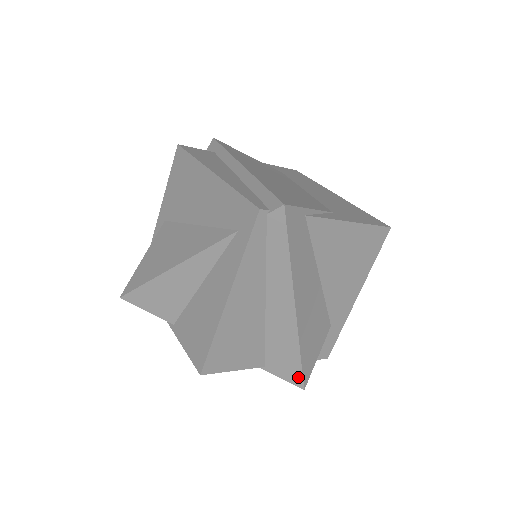
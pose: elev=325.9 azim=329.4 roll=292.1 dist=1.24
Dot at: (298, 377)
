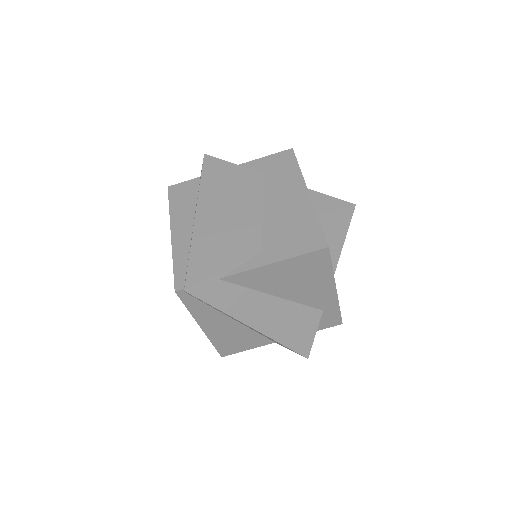
Dot at: (297, 353)
